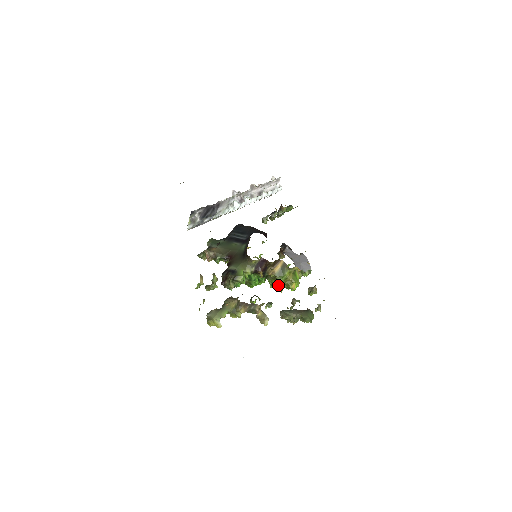
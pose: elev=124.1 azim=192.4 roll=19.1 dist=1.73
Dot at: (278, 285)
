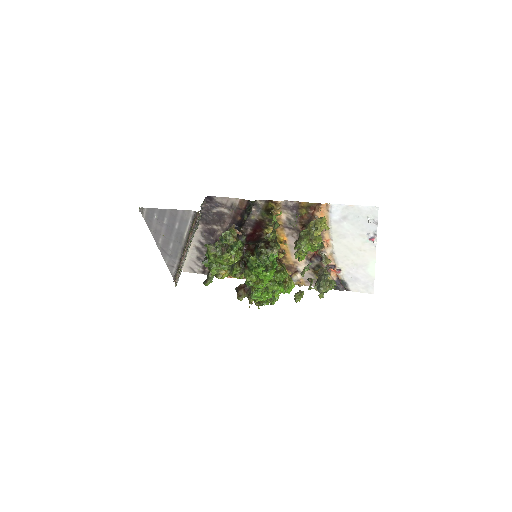
Dot at: (282, 283)
